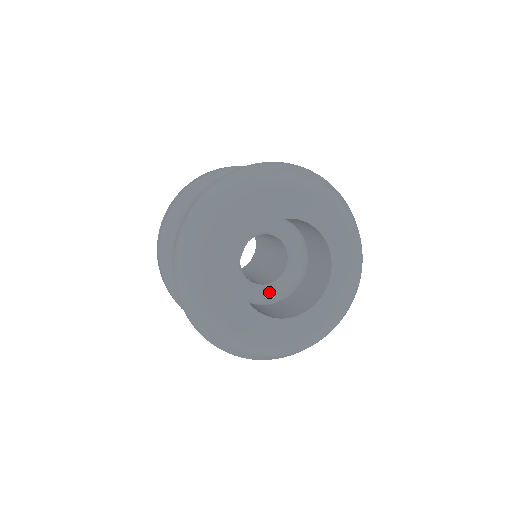
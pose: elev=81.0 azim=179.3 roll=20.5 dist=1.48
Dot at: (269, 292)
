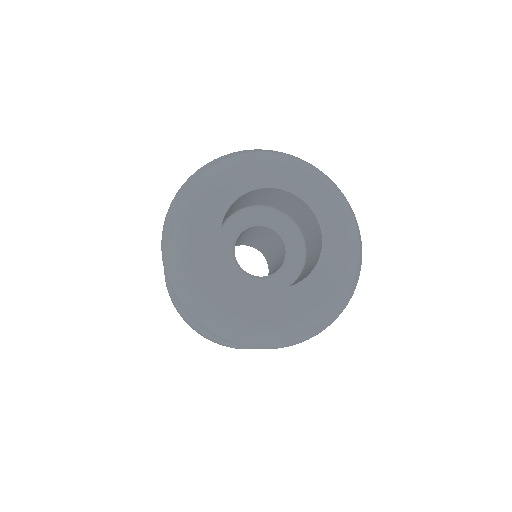
Dot at: (245, 279)
